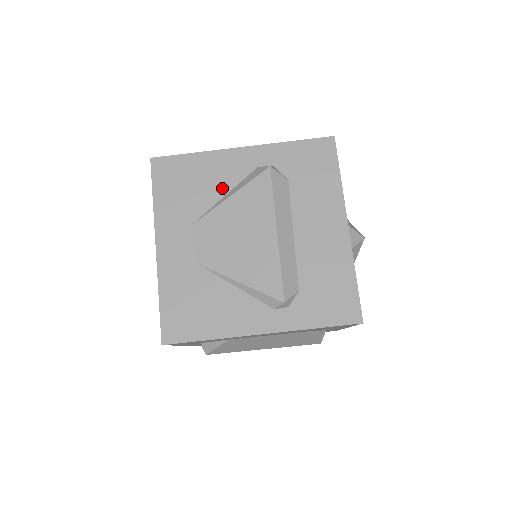
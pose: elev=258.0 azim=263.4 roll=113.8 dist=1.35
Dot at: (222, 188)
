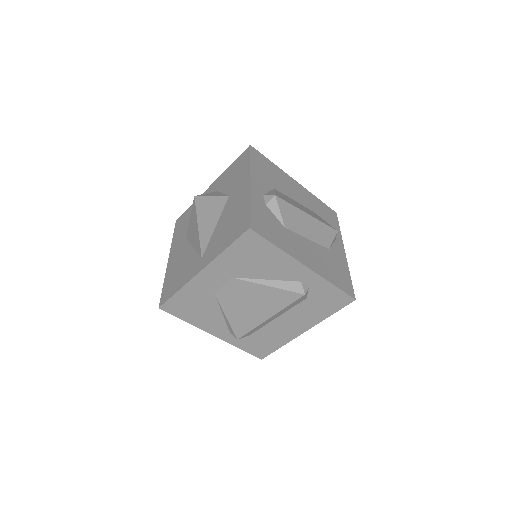
Dot at: (270, 275)
